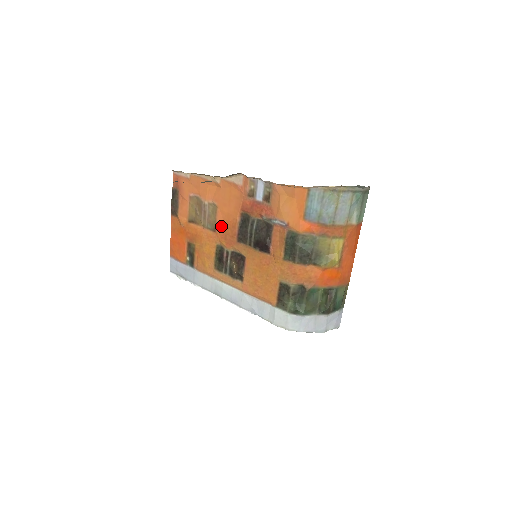
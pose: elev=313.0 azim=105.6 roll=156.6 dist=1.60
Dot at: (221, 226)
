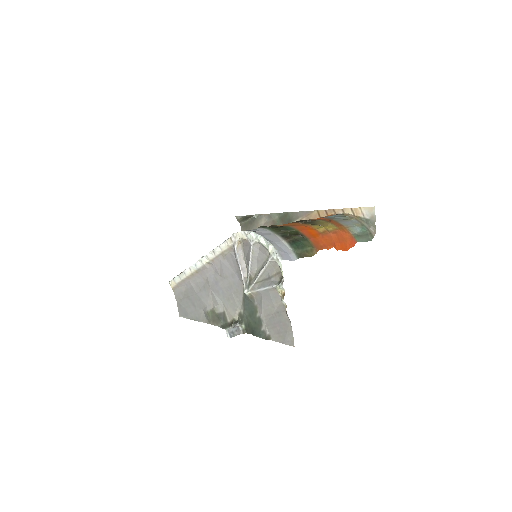
Dot at: occluded
